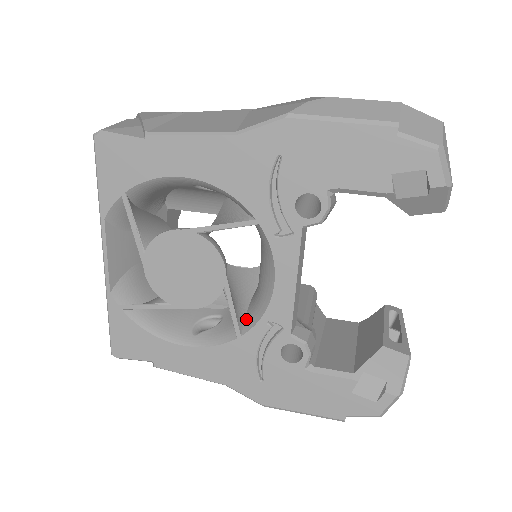
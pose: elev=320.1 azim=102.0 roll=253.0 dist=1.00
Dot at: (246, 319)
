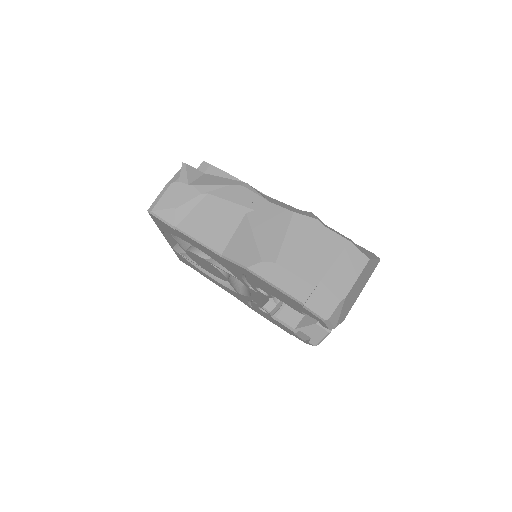
Dot at: (243, 287)
